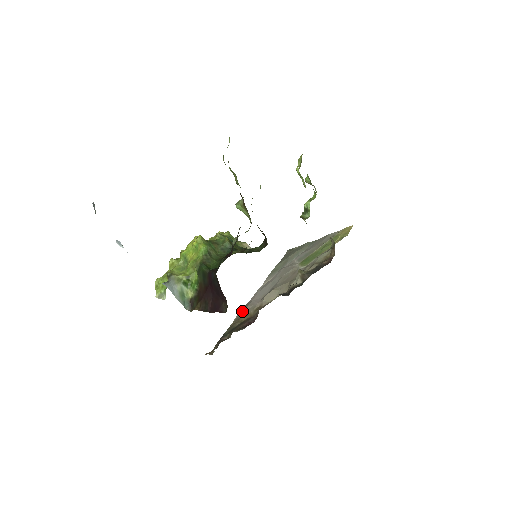
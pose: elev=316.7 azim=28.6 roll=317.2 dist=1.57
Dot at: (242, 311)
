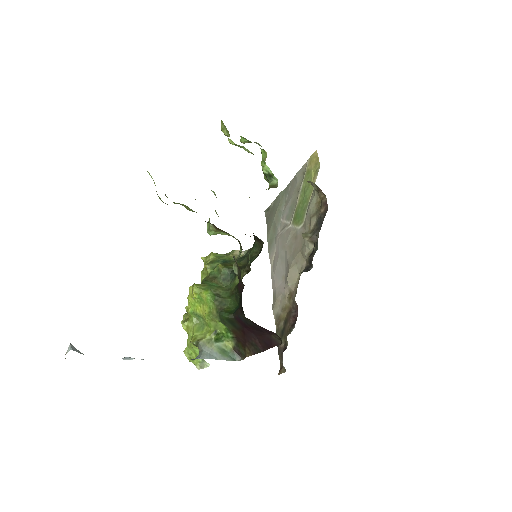
Dot at: (275, 307)
